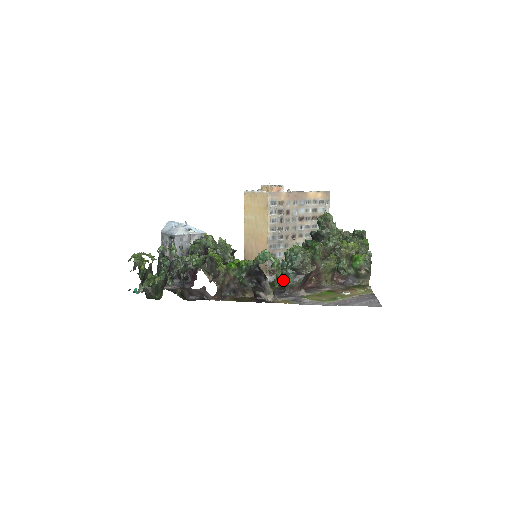
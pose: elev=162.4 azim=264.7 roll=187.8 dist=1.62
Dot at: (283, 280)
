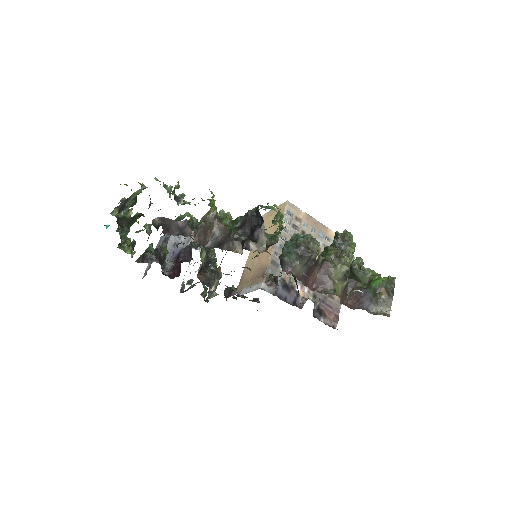
Dot at: (282, 257)
